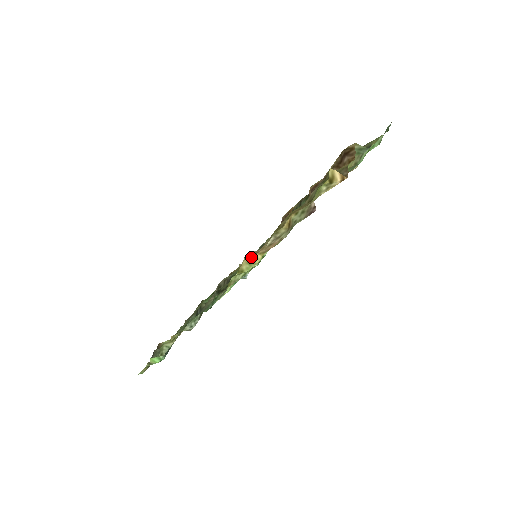
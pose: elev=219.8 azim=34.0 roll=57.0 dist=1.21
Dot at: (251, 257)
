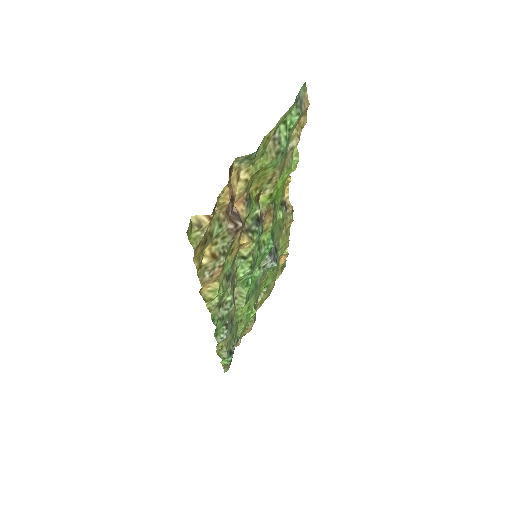
Dot at: (209, 287)
